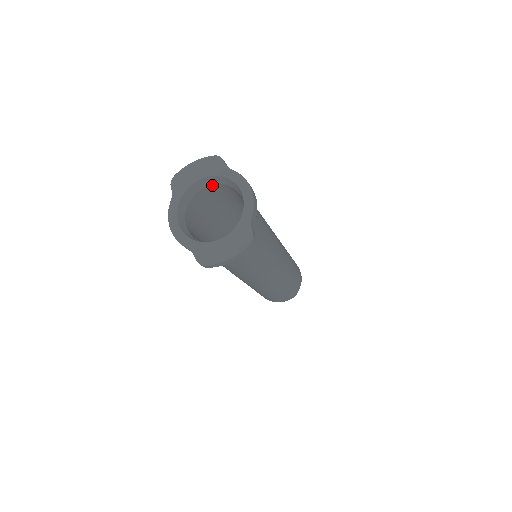
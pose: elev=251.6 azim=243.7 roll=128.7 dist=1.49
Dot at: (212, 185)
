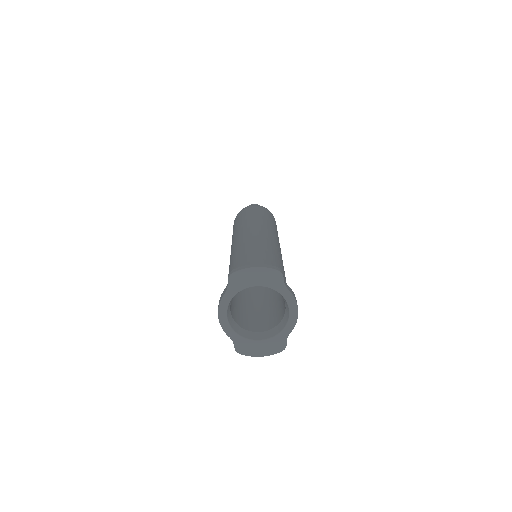
Dot at: occluded
